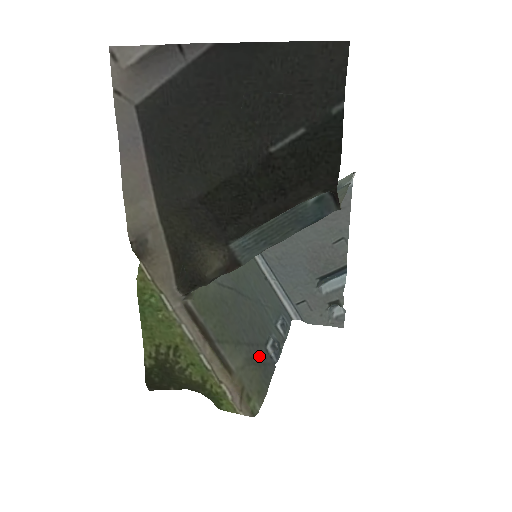
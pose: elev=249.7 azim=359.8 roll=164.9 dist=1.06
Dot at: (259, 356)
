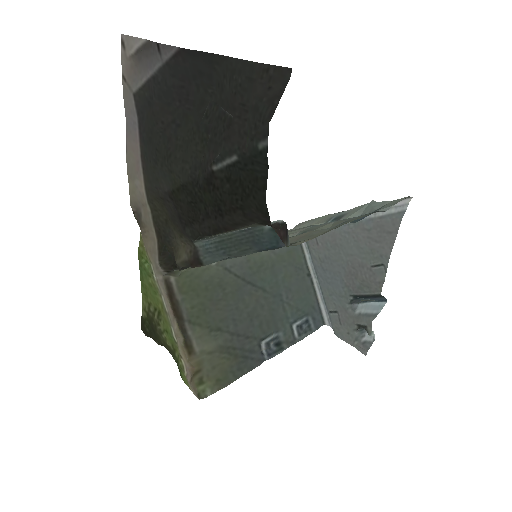
Dot at: (242, 348)
